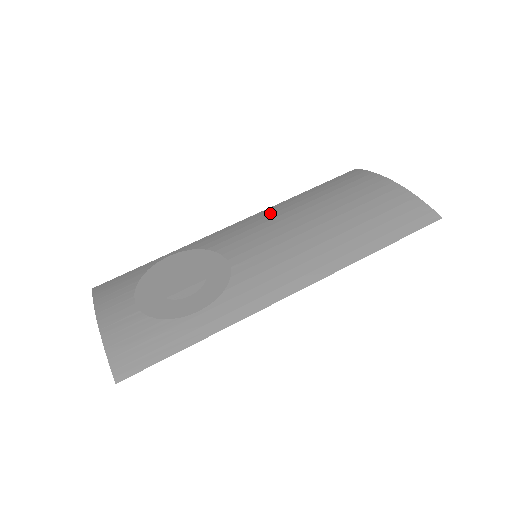
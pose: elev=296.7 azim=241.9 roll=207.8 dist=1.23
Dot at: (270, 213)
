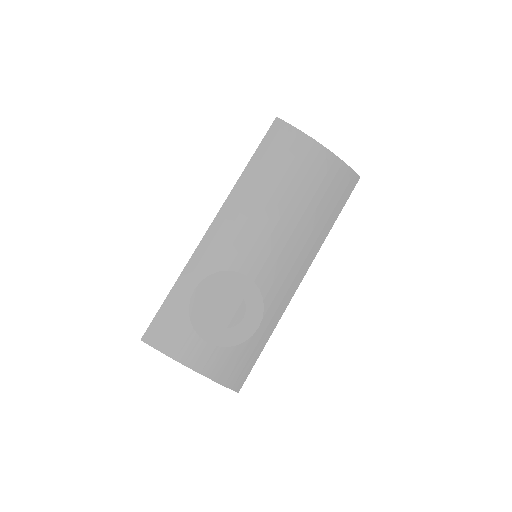
Dot at: (240, 205)
